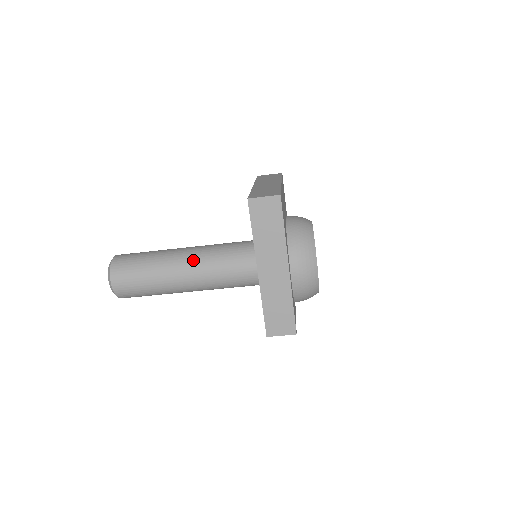
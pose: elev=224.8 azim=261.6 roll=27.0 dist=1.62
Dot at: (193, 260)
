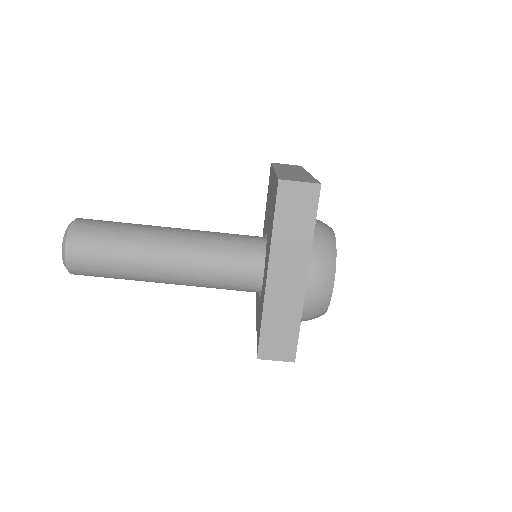
Dot at: (179, 244)
